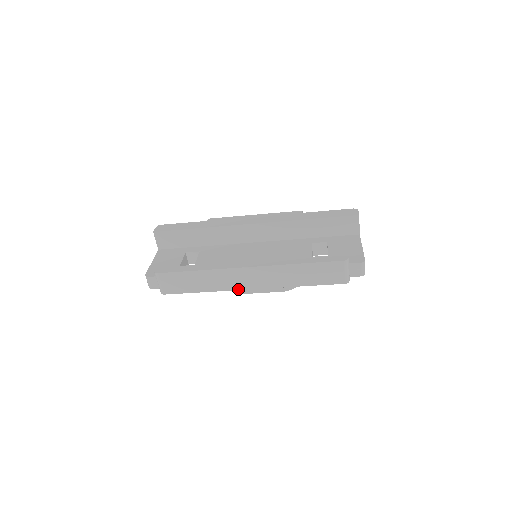
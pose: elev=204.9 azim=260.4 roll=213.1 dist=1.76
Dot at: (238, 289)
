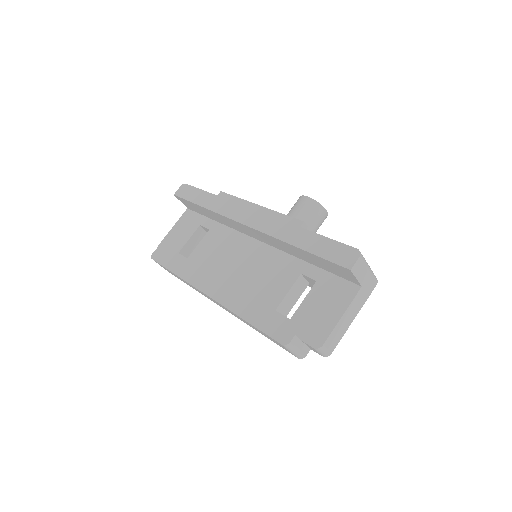
Dot at: occluded
